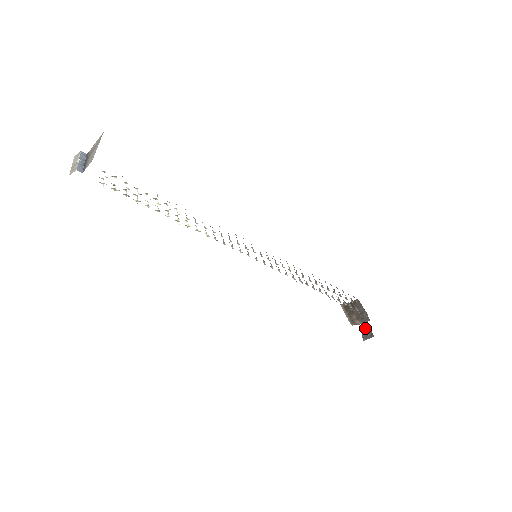
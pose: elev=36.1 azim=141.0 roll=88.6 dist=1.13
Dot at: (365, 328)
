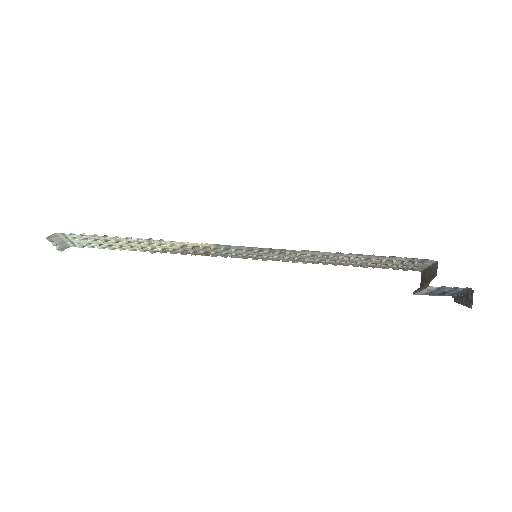
Dot at: (463, 299)
